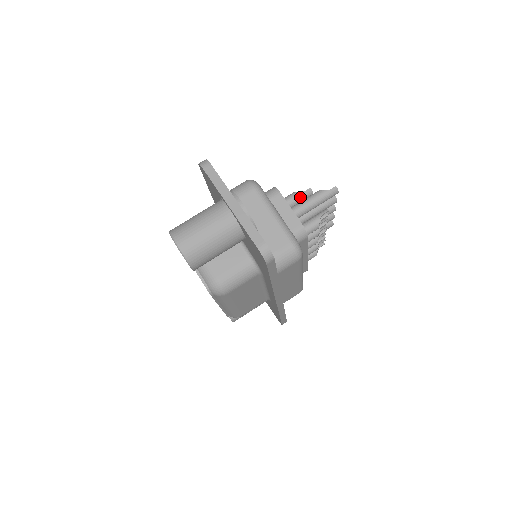
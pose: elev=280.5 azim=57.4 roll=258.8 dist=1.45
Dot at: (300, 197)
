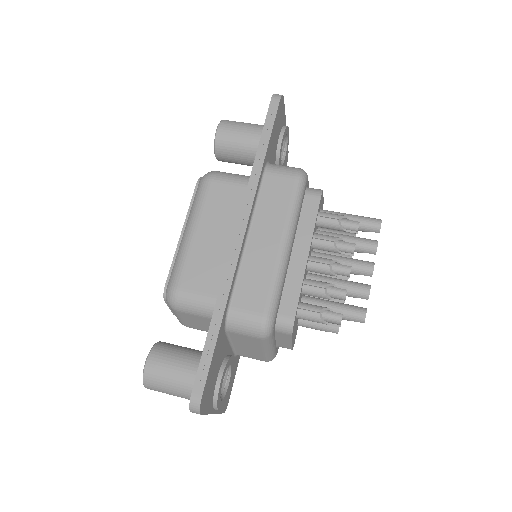
Dot at: (340, 231)
